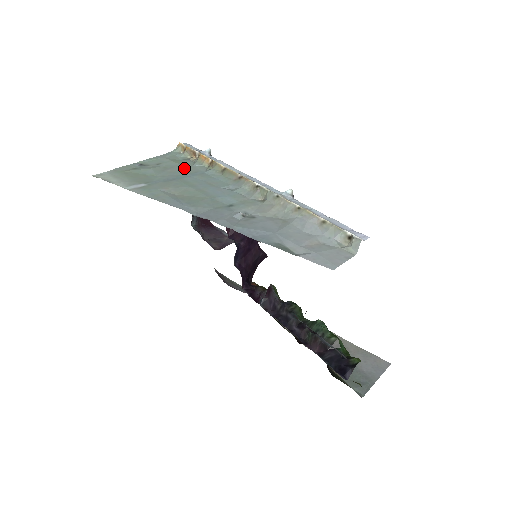
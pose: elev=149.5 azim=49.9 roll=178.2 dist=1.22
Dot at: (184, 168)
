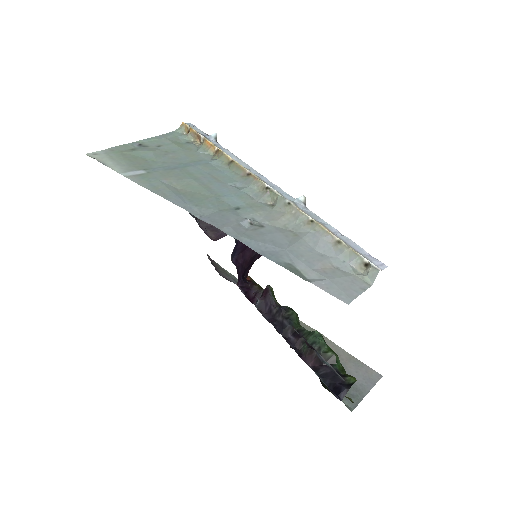
Dot at: (187, 154)
